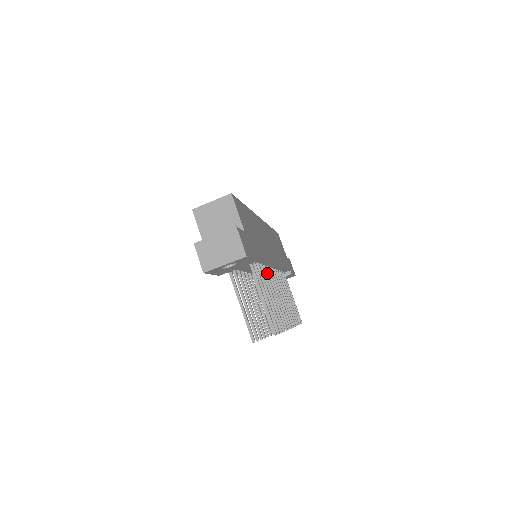
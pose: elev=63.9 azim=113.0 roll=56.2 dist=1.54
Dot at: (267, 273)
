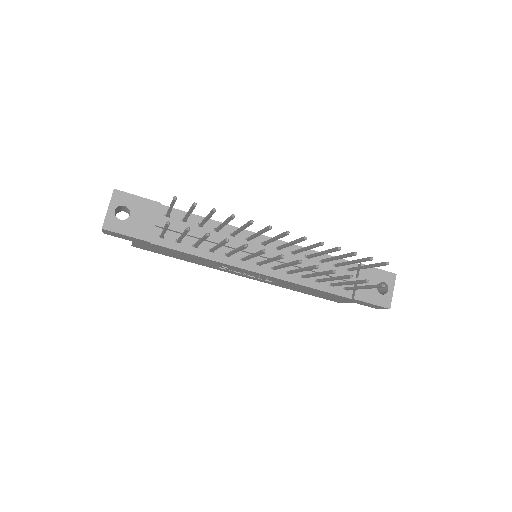
Dot at: (233, 232)
